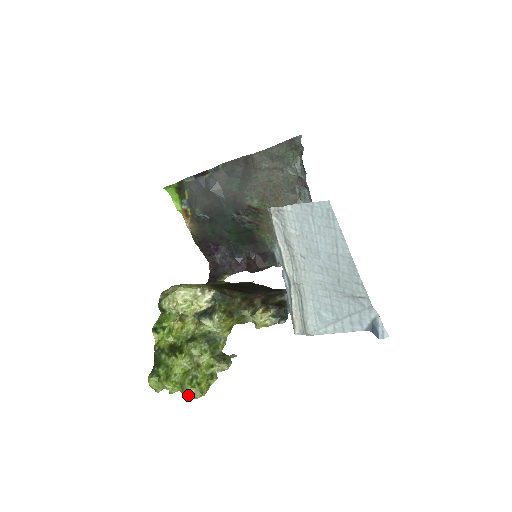
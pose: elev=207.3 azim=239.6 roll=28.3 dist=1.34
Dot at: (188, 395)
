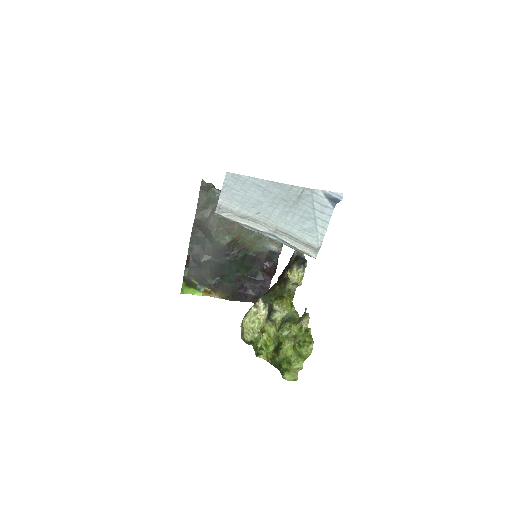
Dot at: (307, 354)
